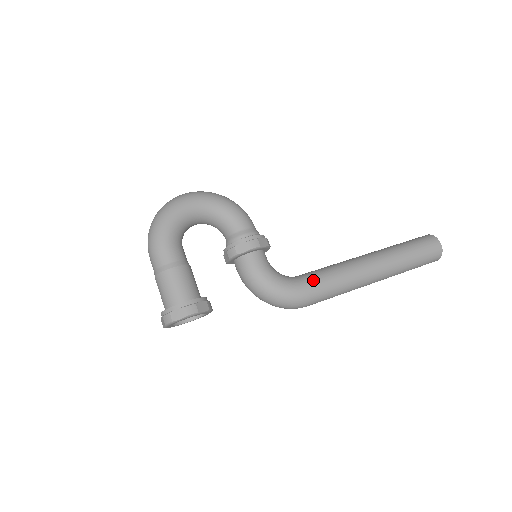
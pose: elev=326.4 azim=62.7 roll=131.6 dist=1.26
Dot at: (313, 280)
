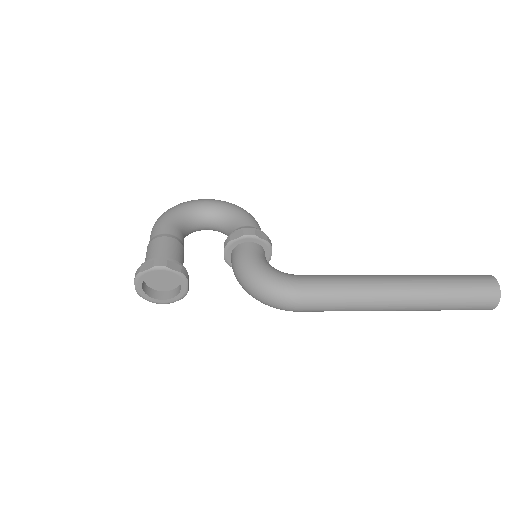
Dot at: (309, 276)
